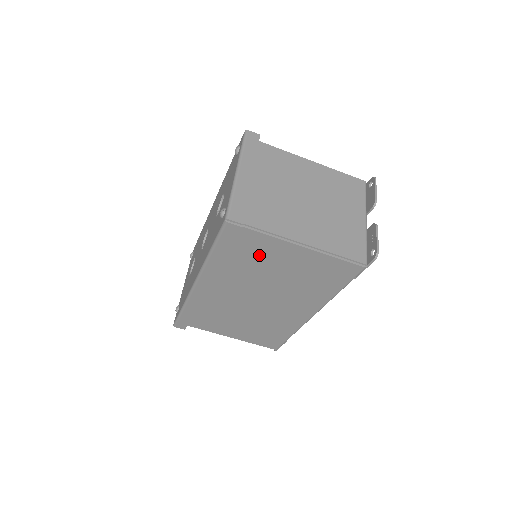
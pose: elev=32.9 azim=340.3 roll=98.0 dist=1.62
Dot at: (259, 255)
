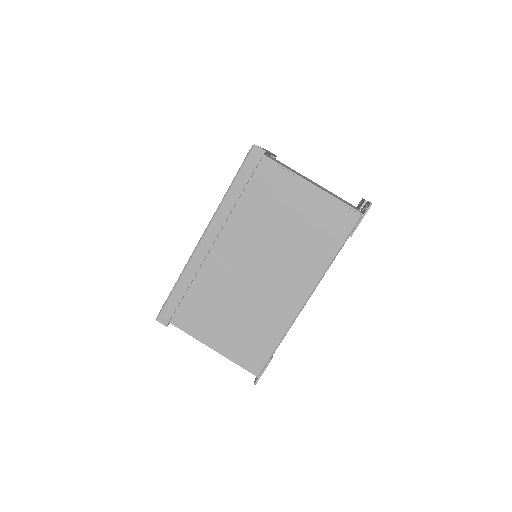
Dot at: (271, 196)
